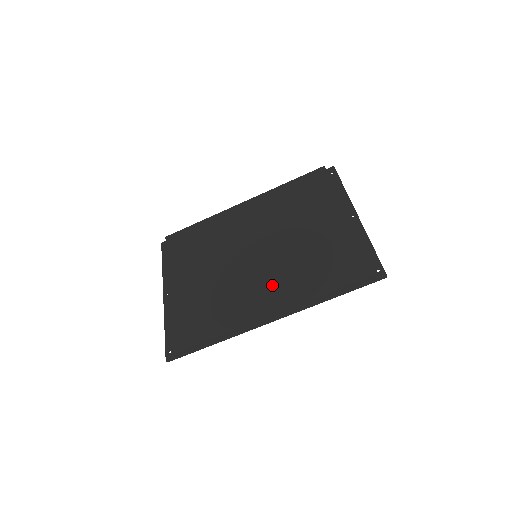
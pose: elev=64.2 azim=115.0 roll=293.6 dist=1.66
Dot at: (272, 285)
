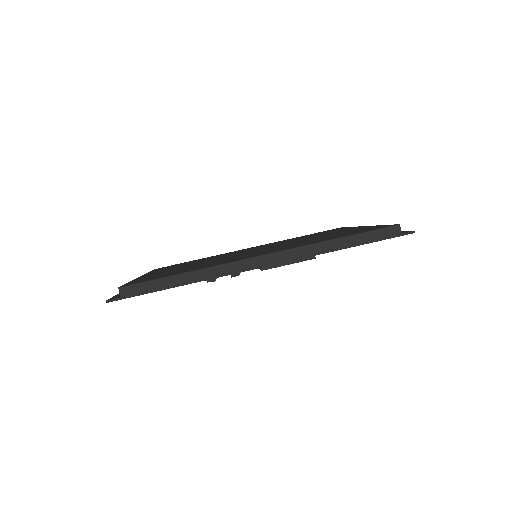
Dot at: (272, 250)
